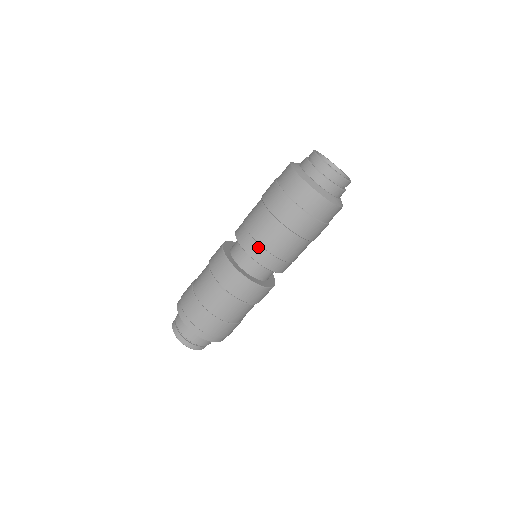
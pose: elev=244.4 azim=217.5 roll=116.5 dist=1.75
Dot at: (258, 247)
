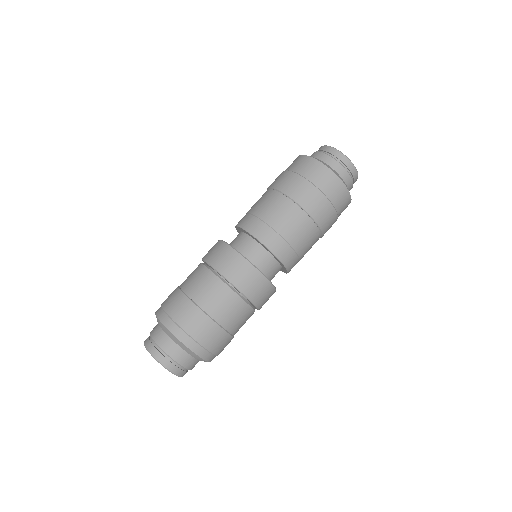
Dot at: occluded
